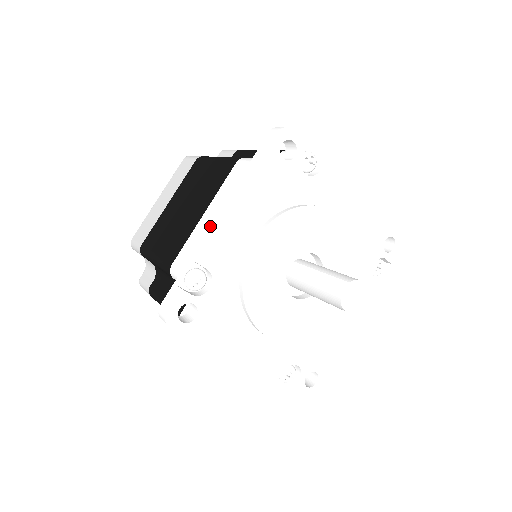
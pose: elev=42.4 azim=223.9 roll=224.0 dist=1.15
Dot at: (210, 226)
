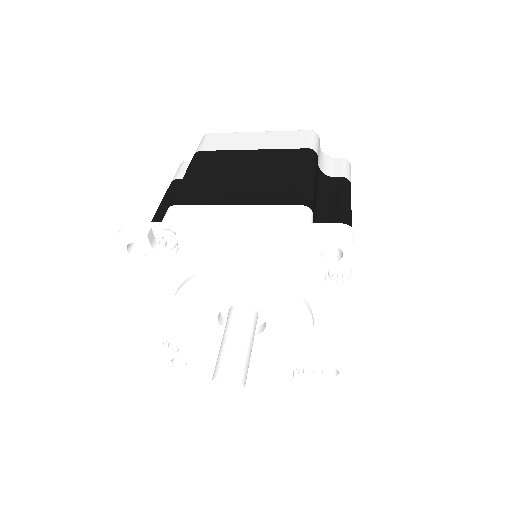
Dot at: (219, 223)
